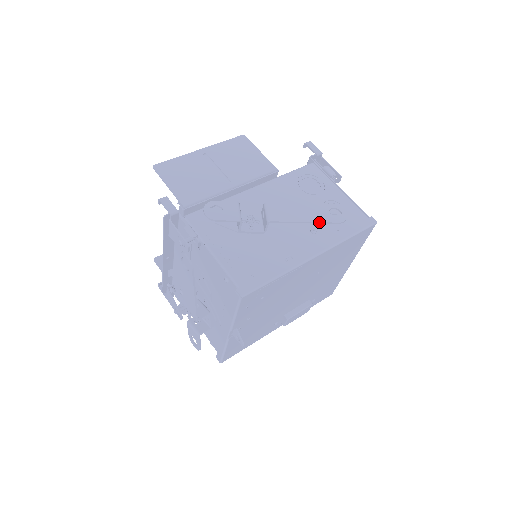
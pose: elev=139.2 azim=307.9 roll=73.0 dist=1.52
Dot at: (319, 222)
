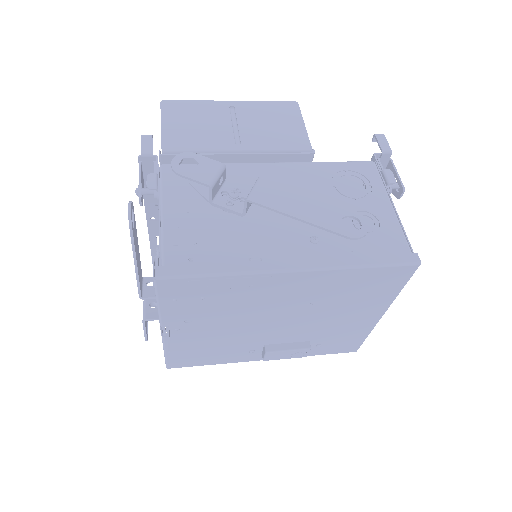
Dot at: (318, 225)
